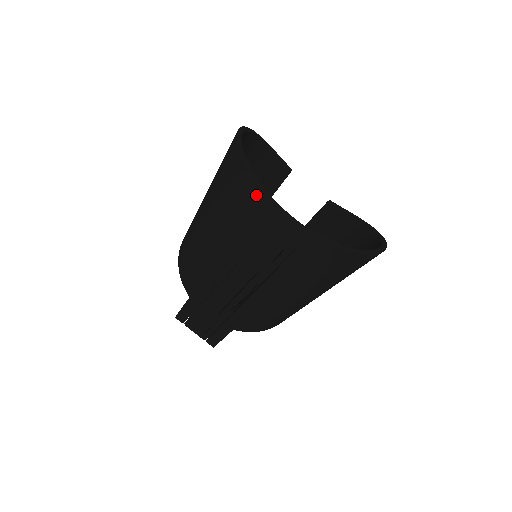
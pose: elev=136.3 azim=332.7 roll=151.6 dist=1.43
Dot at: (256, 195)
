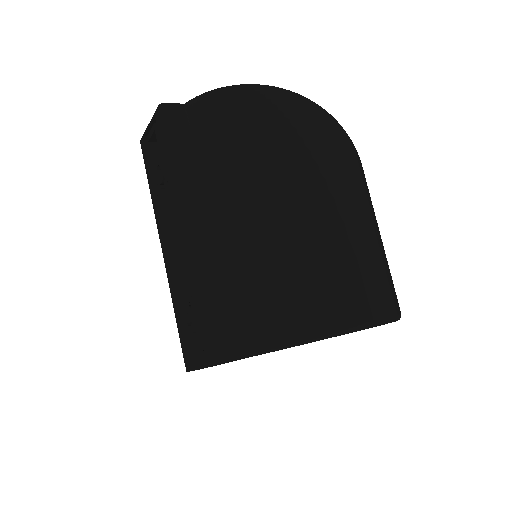
Dot at: occluded
